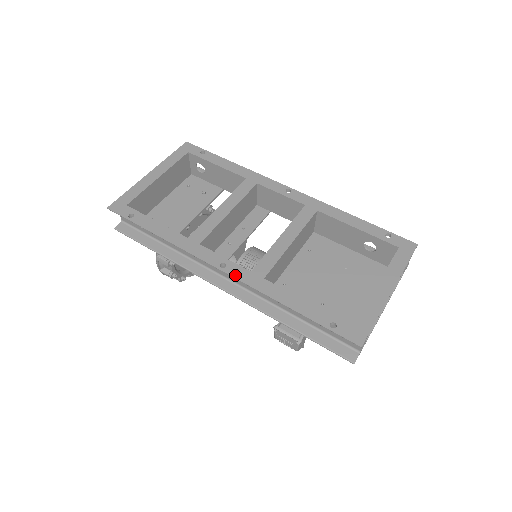
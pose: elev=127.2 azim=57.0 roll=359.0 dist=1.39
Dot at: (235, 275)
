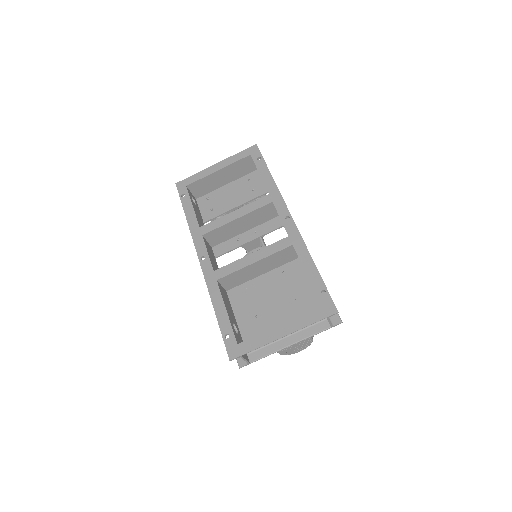
Dot at: (204, 268)
